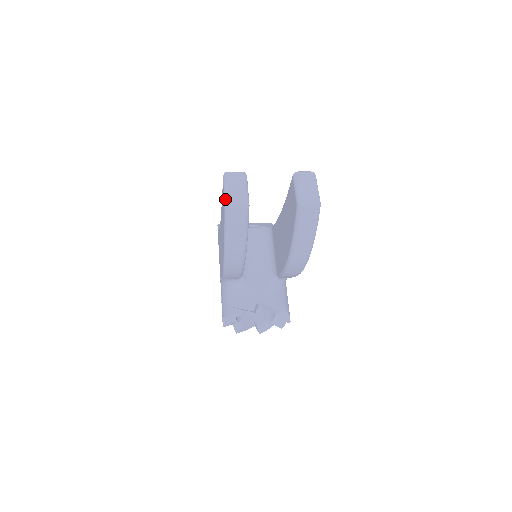
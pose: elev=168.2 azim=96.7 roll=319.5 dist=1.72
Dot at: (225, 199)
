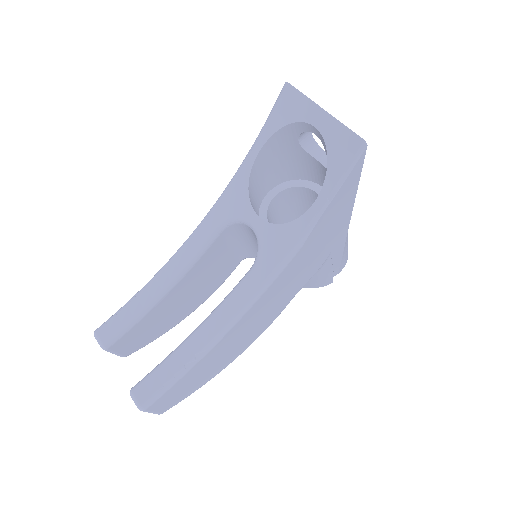
Dot at: occluded
